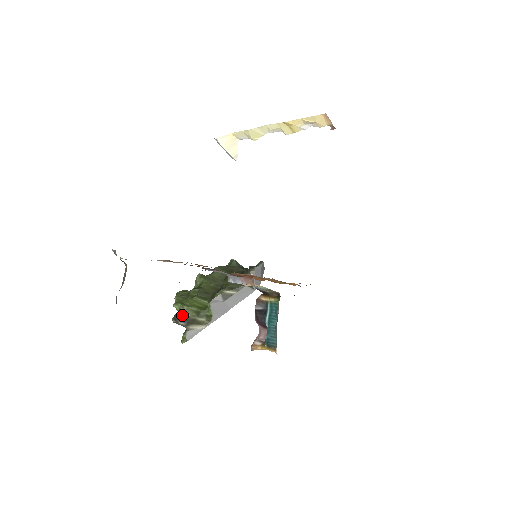
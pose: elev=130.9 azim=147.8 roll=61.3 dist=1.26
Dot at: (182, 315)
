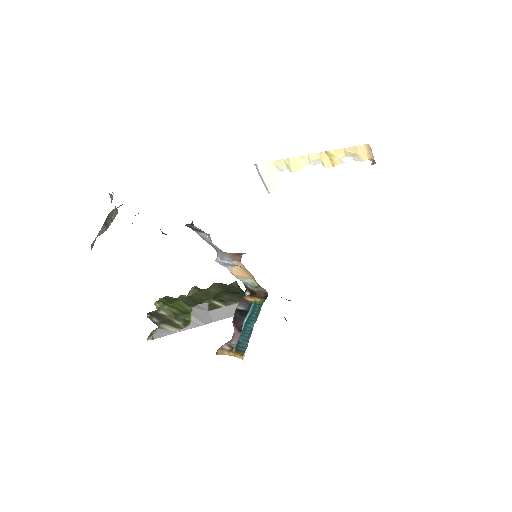
Dot at: (159, 312)
